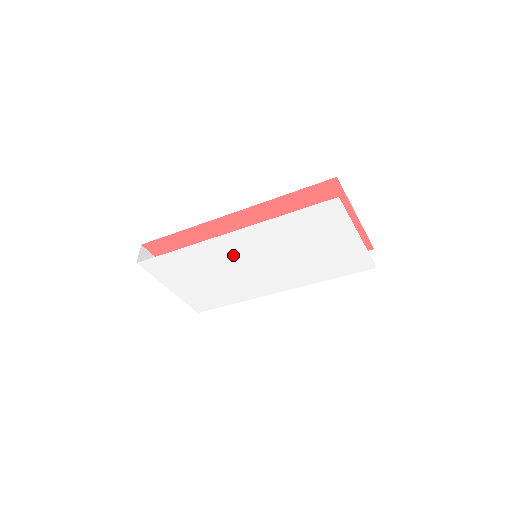
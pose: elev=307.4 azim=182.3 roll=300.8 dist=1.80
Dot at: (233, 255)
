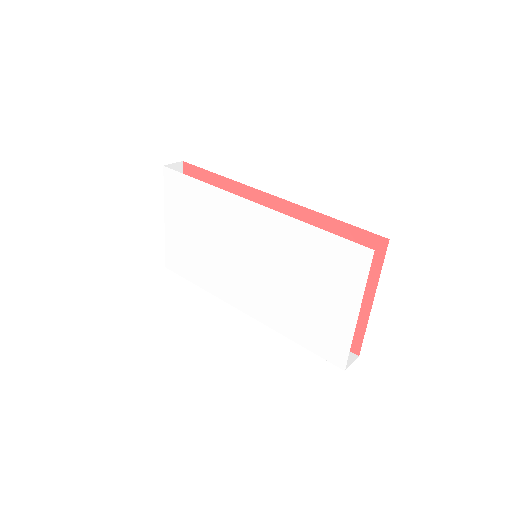
Dot at: (239, 231)
